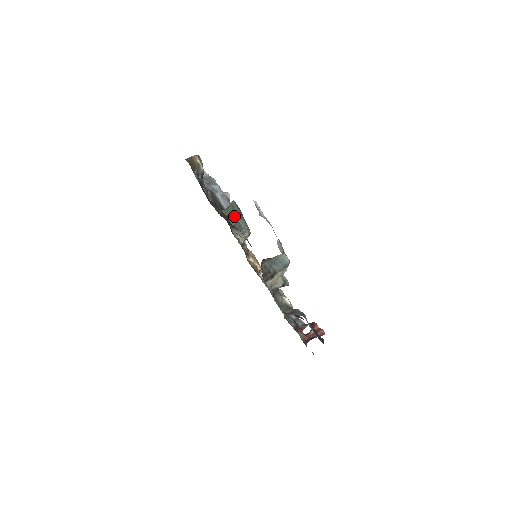
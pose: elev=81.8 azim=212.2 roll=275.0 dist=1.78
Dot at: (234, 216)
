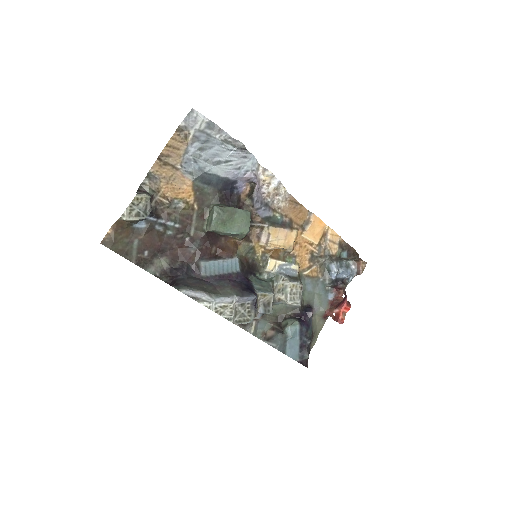
Dot at: occluded
